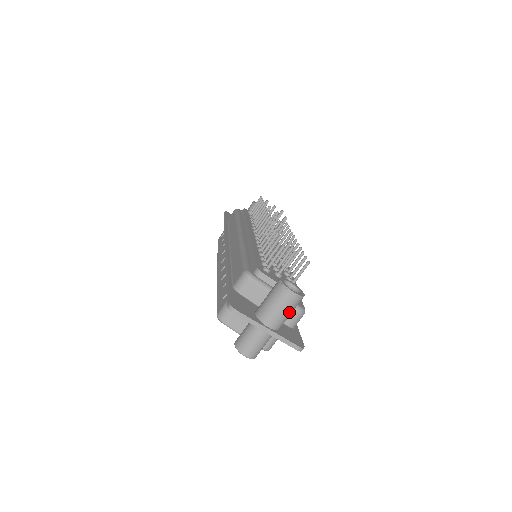
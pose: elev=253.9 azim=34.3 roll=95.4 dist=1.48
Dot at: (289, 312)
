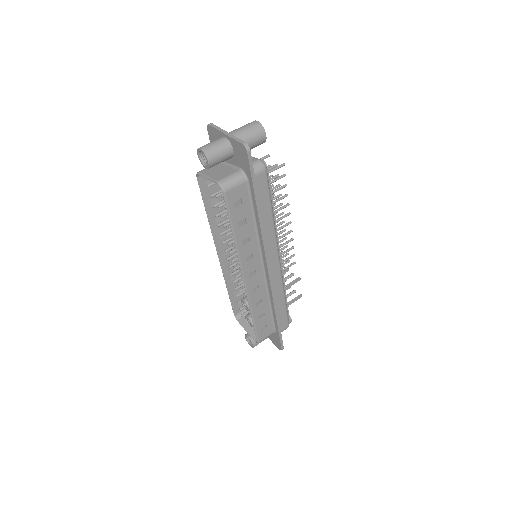
Dot at: (249, 132)
